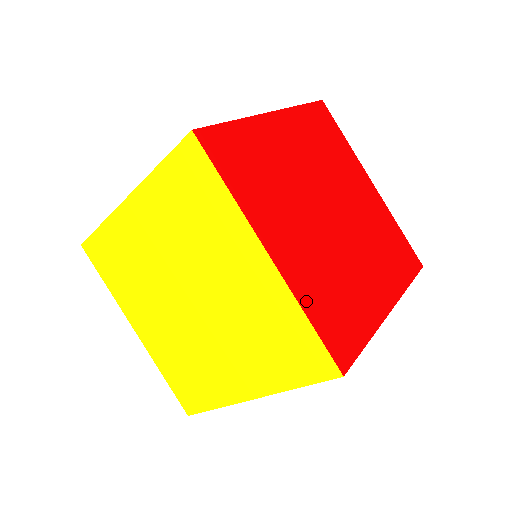
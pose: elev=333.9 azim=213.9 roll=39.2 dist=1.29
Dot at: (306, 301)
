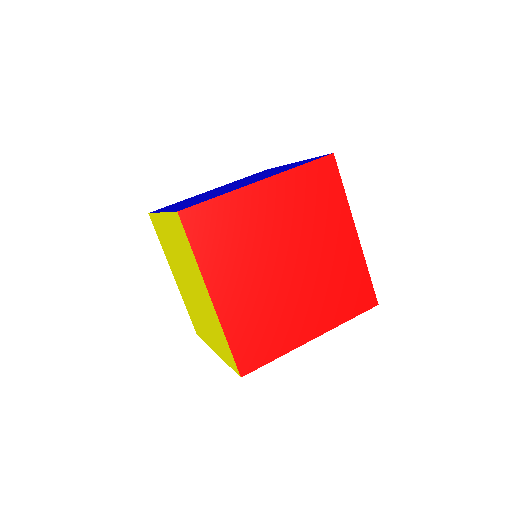
Dot at: (230, 329)
